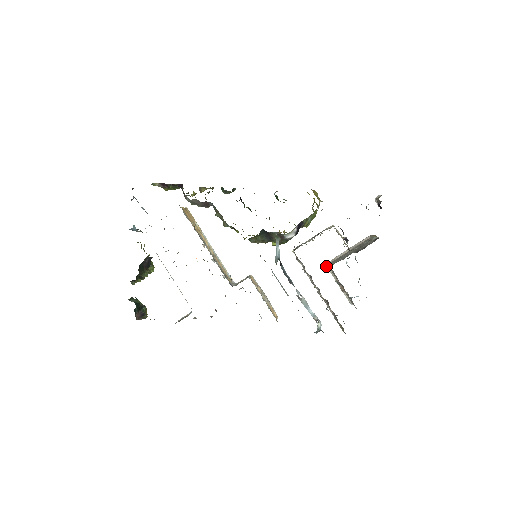
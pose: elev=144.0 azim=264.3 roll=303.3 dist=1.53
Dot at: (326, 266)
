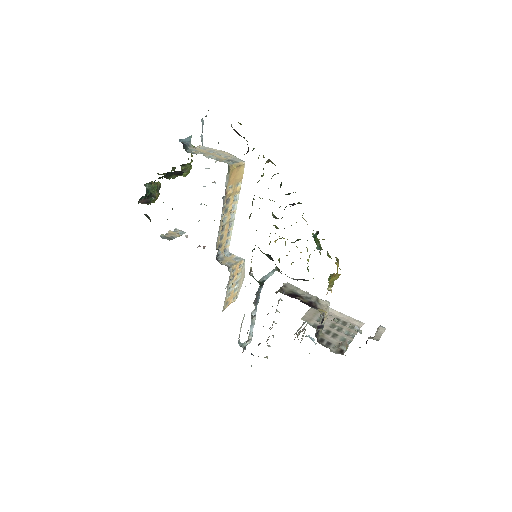
Dot at: occluded
